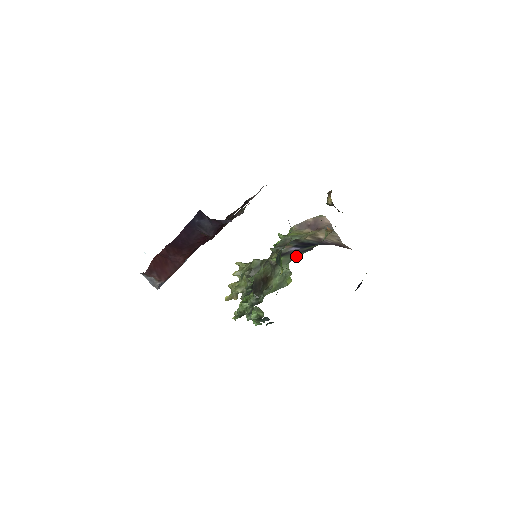
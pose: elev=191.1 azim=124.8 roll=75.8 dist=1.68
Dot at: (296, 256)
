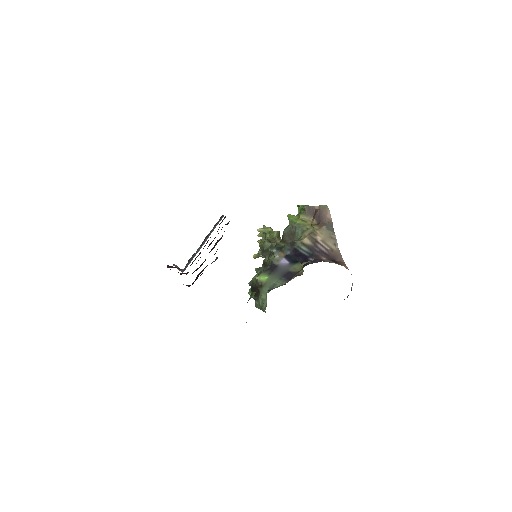
Dot at: (274, 287)
